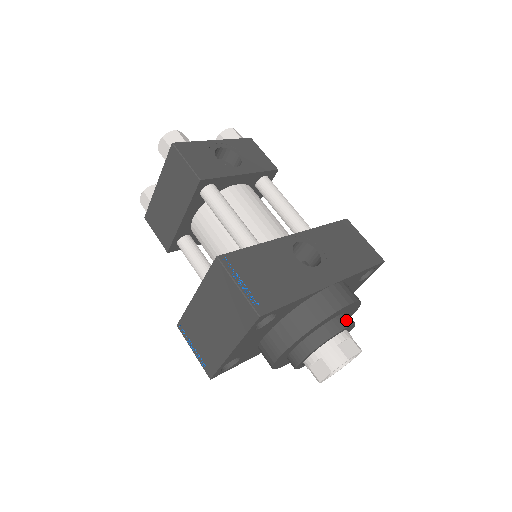
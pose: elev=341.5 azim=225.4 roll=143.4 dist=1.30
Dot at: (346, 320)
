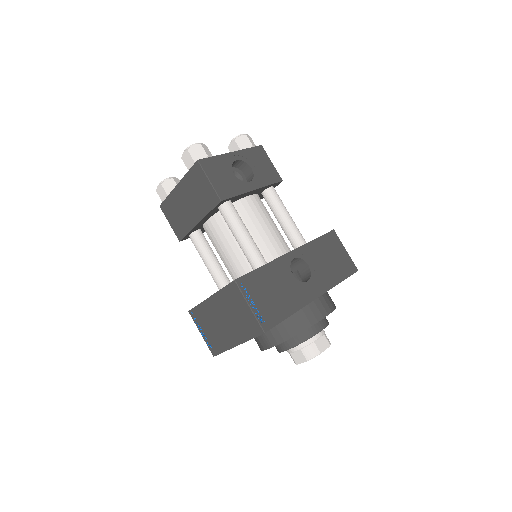
Dot at: (323, 323)
